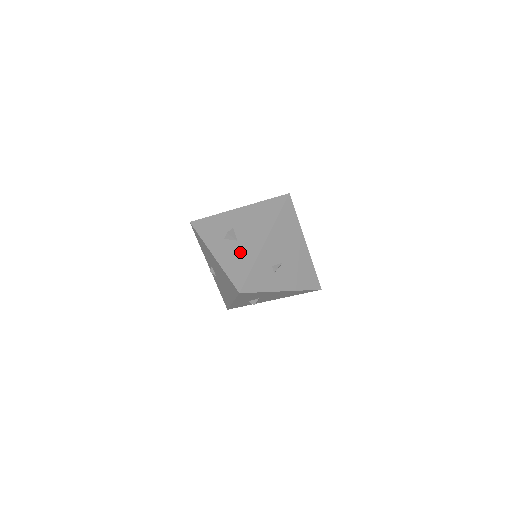
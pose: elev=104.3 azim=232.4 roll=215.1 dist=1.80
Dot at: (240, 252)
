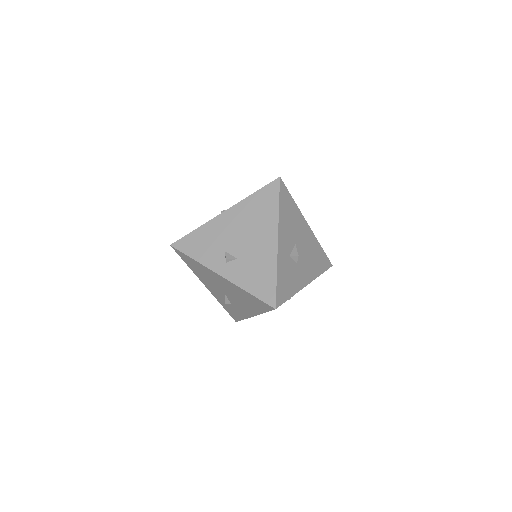
Dot at: occluded
